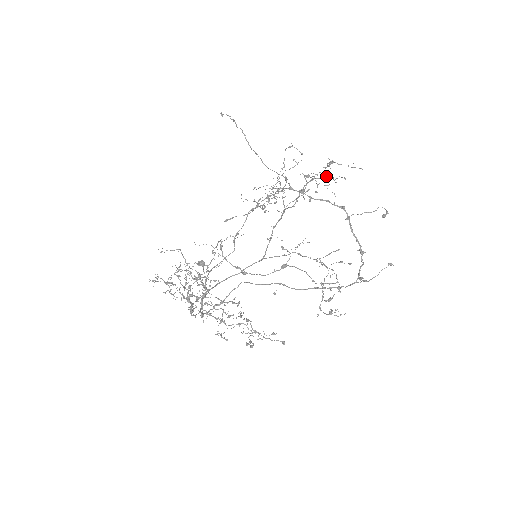
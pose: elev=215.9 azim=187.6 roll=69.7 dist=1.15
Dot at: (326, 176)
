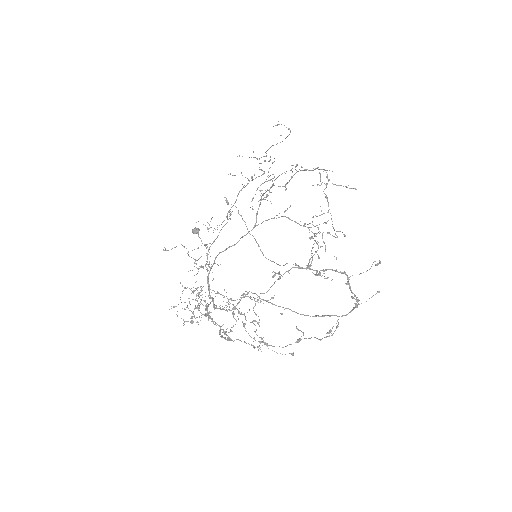
Dot at: (324, 213)
